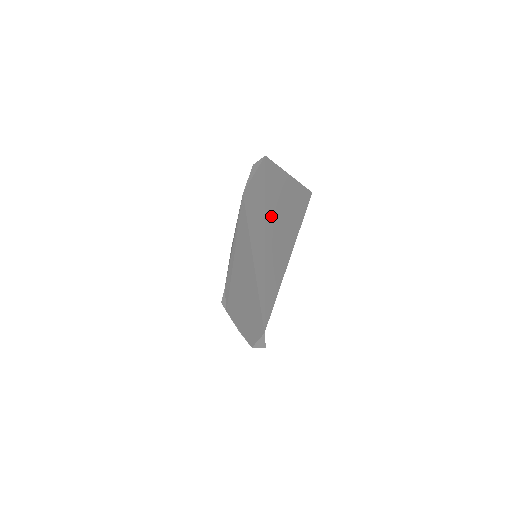
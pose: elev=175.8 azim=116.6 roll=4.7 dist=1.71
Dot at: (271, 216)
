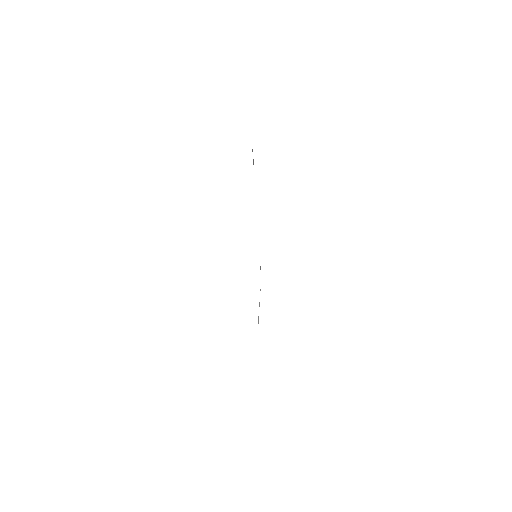
Dot at: occluded
